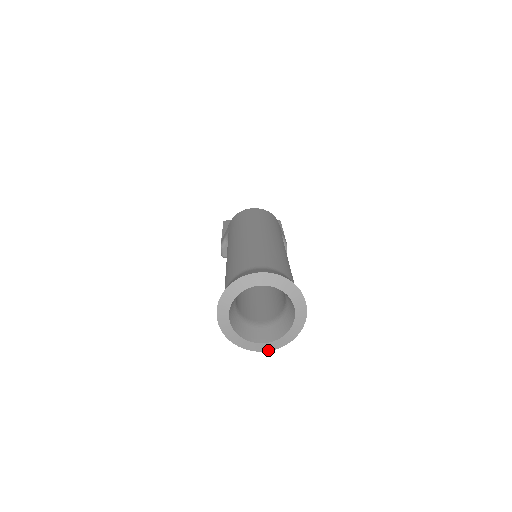
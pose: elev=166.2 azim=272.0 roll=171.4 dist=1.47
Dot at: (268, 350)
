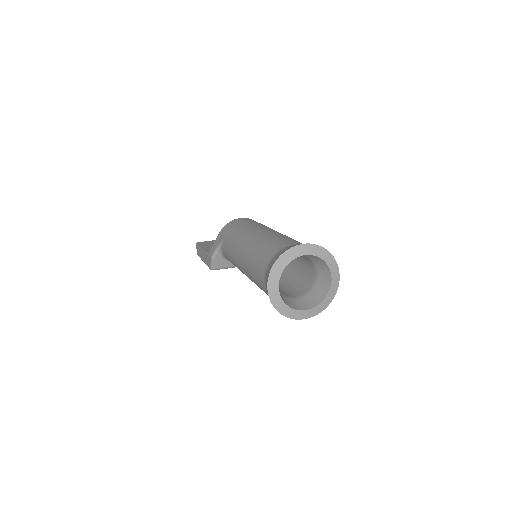
Dot at: (310, 317)
